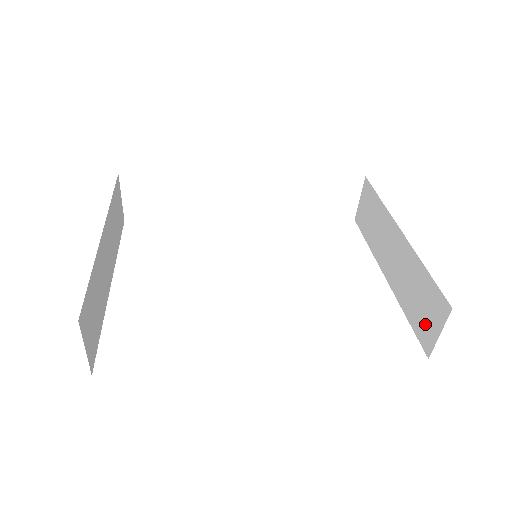
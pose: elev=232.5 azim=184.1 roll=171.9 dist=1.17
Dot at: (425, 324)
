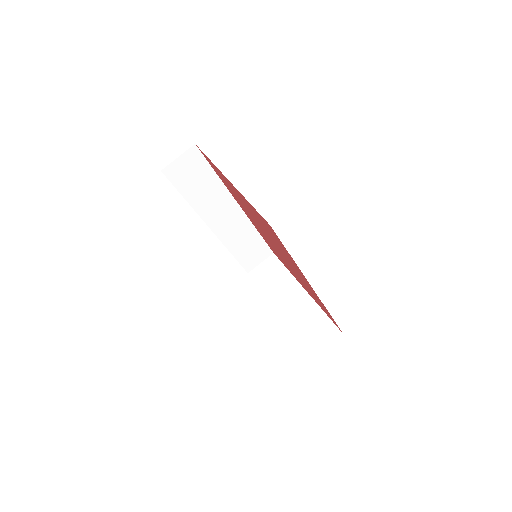
Dot at: (315, 341)
